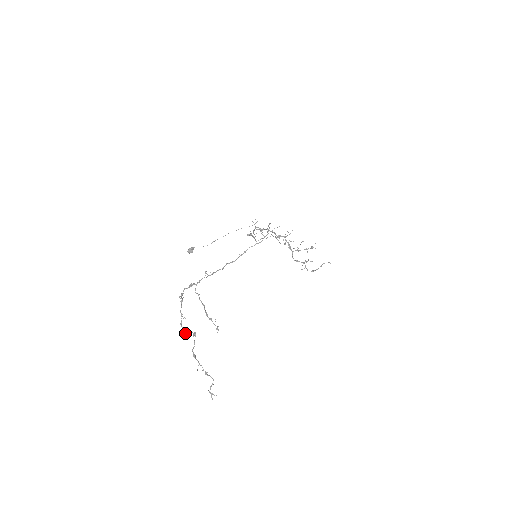
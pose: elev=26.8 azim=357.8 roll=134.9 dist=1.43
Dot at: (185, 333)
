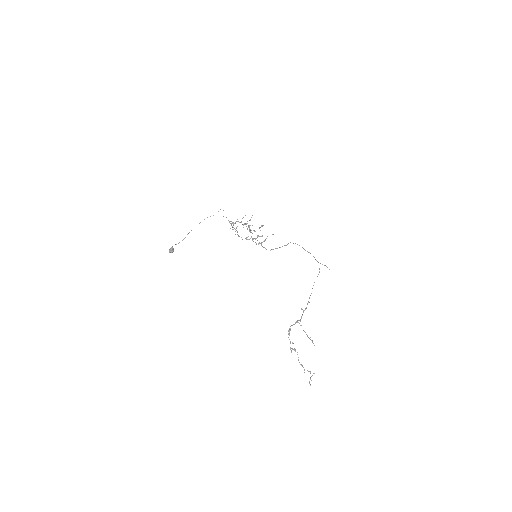
Dot at: (291, 352)
